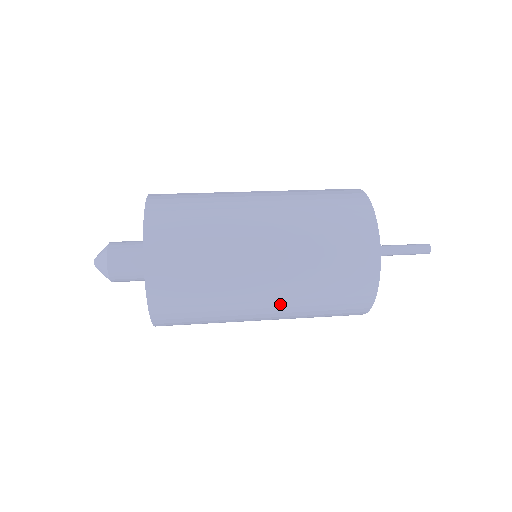
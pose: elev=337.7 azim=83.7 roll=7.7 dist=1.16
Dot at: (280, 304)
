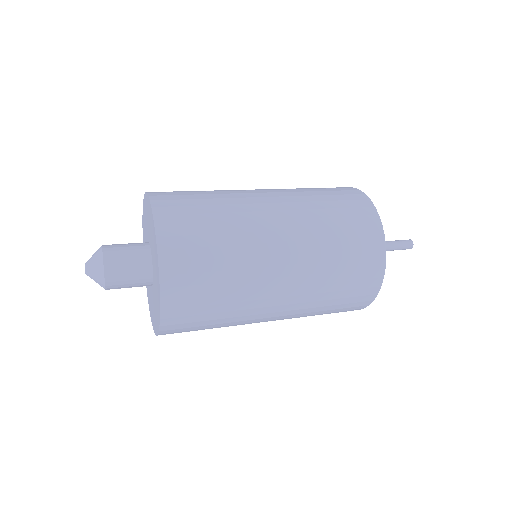
Dot at: (285, 317)
